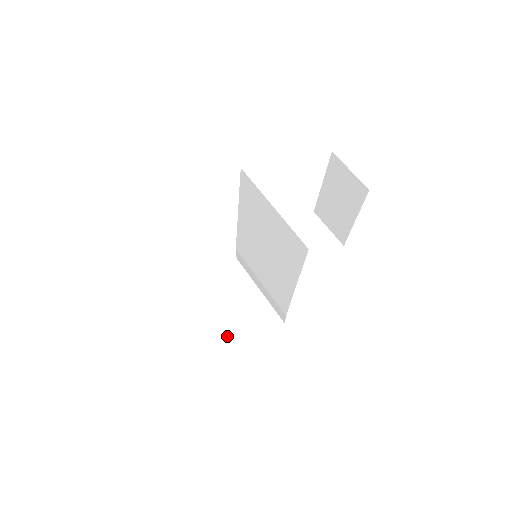
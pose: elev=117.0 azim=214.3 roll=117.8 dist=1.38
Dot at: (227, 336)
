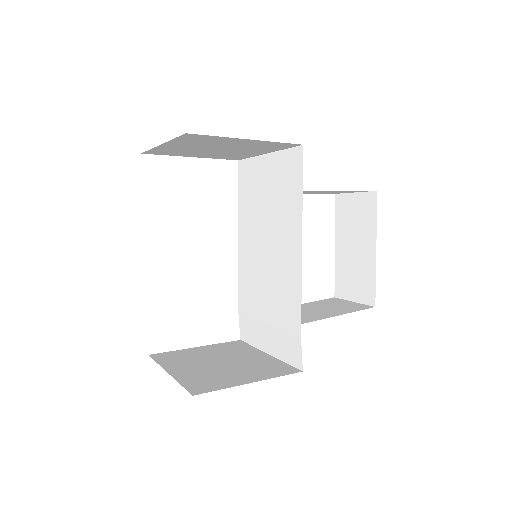
Dot at: (214, 377)
